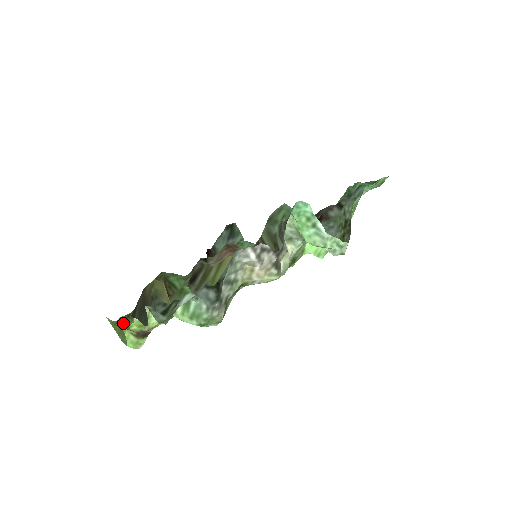
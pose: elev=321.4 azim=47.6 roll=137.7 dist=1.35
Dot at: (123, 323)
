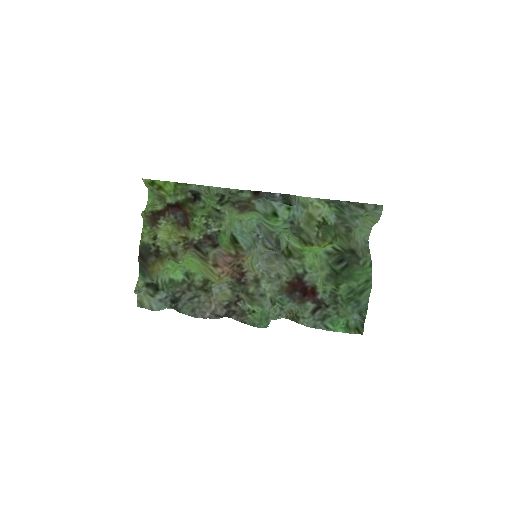
Dot at: occluded
